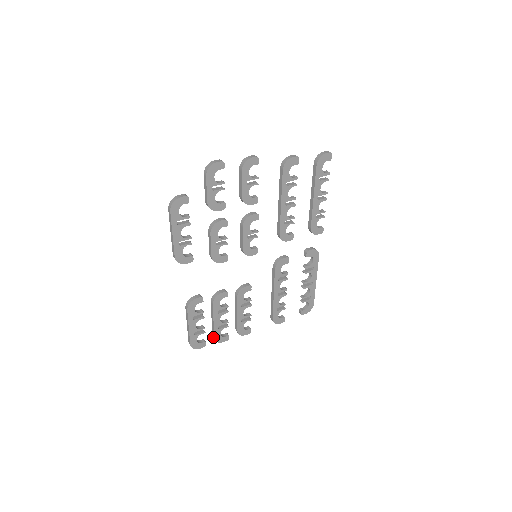
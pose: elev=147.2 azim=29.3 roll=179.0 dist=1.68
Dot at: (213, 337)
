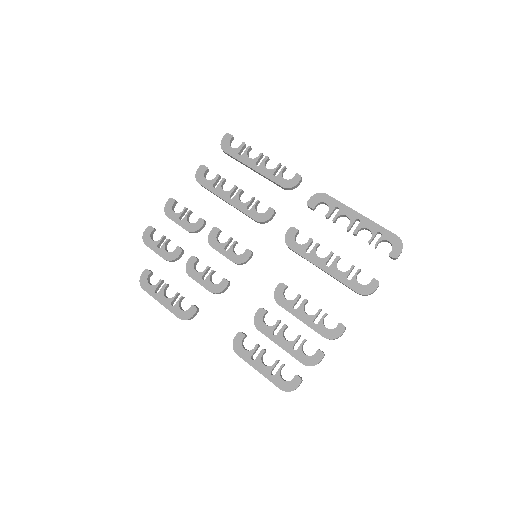
Dot at: occluded
